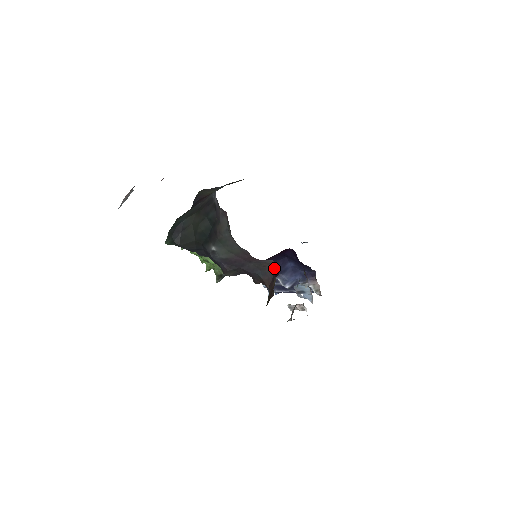
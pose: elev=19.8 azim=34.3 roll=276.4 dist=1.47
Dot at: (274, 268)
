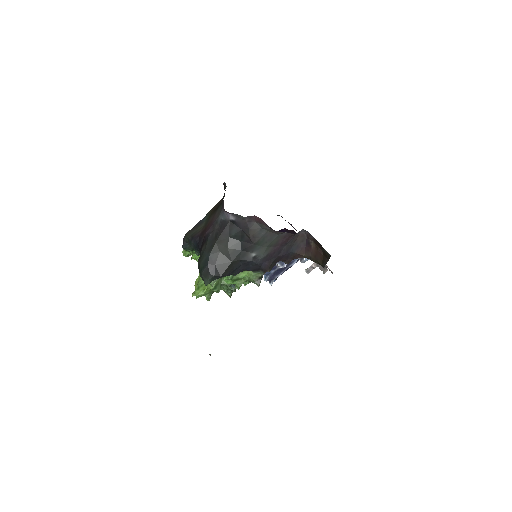
Dot at: (305, 235)
